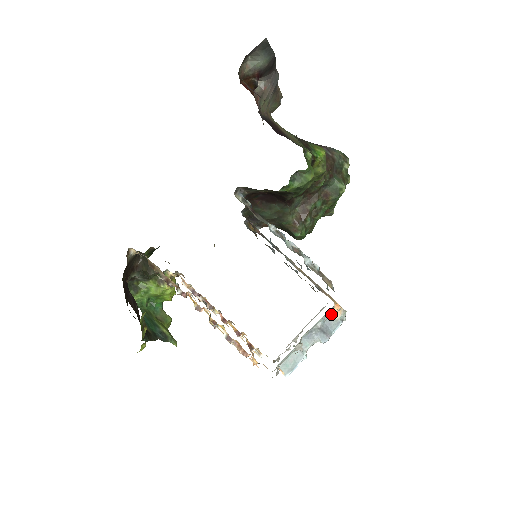
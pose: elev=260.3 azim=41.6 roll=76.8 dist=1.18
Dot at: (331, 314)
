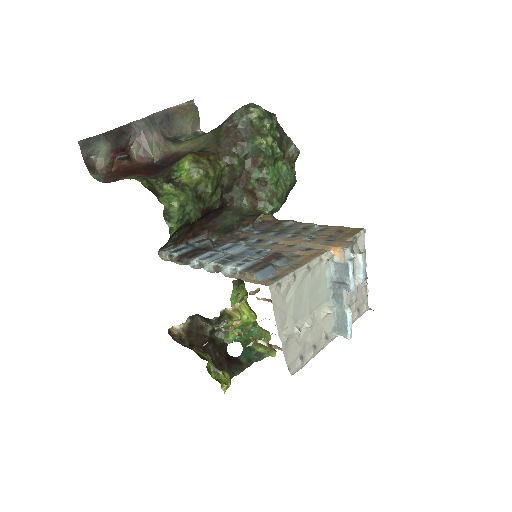
Dot at: (336, 262)
